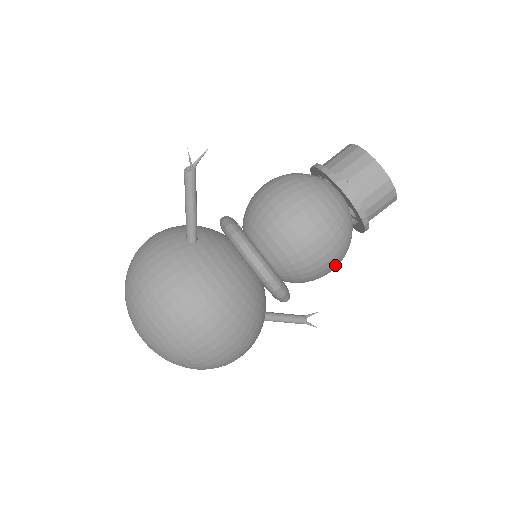
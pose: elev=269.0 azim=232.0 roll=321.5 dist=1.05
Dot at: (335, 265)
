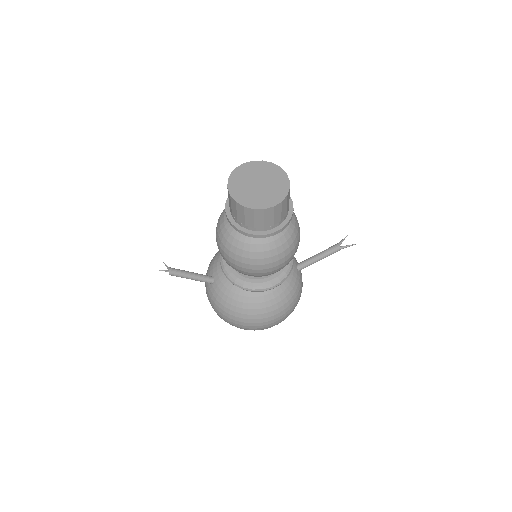
Dot at: (284, 259)
